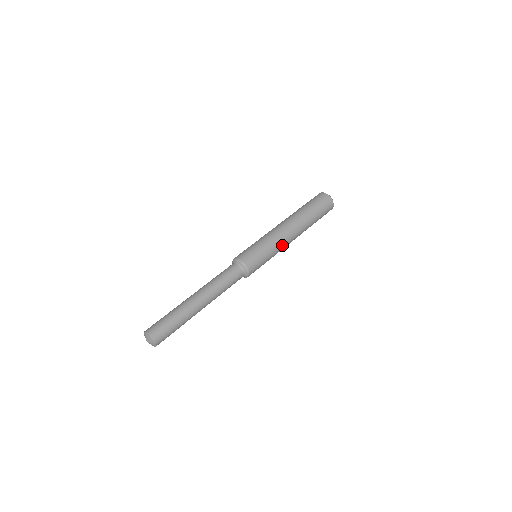
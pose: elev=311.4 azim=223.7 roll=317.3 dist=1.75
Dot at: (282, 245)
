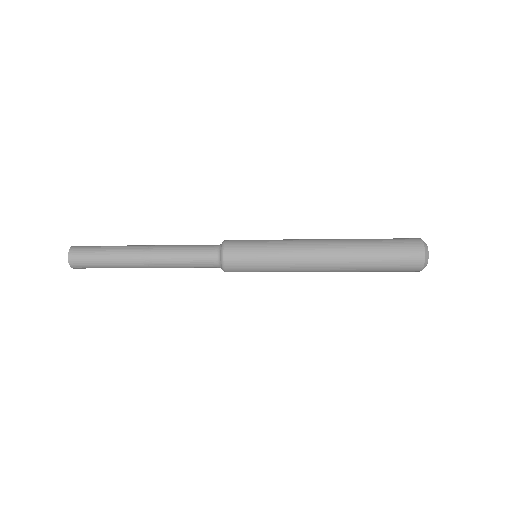
Dot at: (295, 262)
